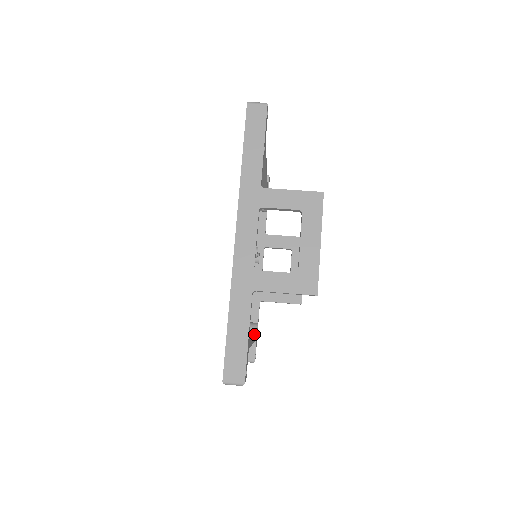
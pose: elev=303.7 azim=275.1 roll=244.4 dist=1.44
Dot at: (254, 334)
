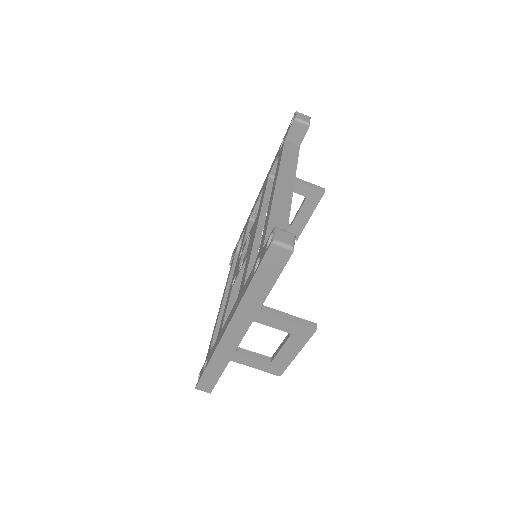
Dot at: occluded
